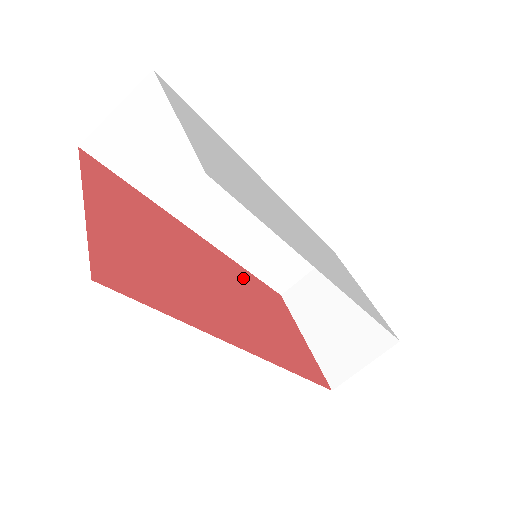
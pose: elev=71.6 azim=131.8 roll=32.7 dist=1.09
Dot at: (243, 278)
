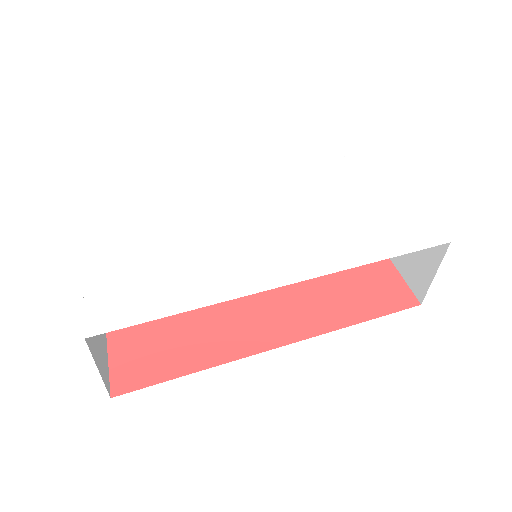
Dot at: occluded
